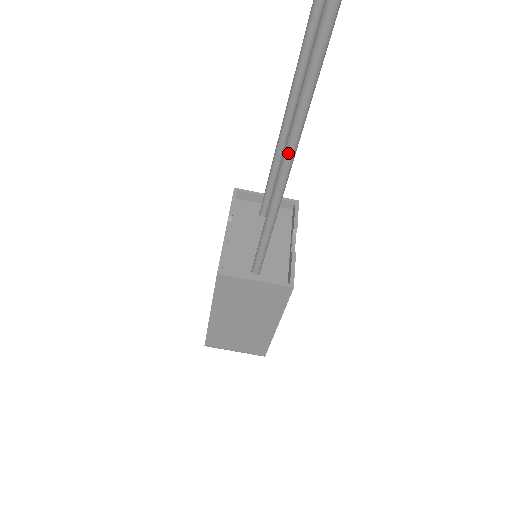
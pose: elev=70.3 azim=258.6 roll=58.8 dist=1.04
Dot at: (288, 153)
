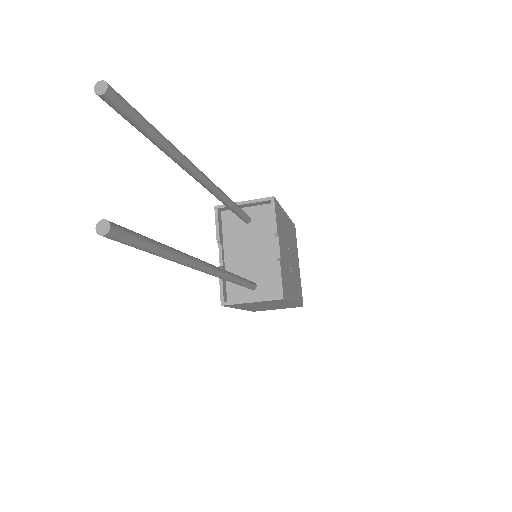
Dot at: occluded
